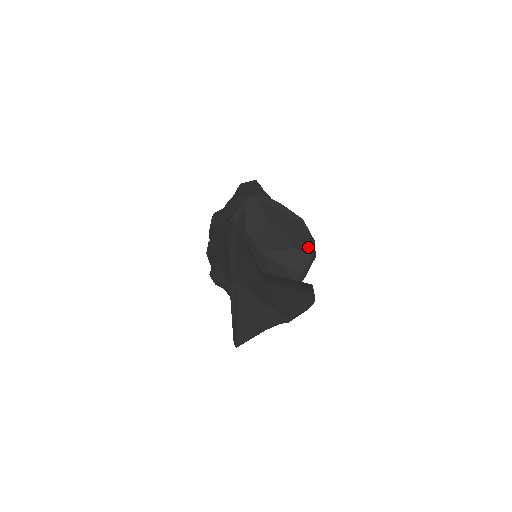
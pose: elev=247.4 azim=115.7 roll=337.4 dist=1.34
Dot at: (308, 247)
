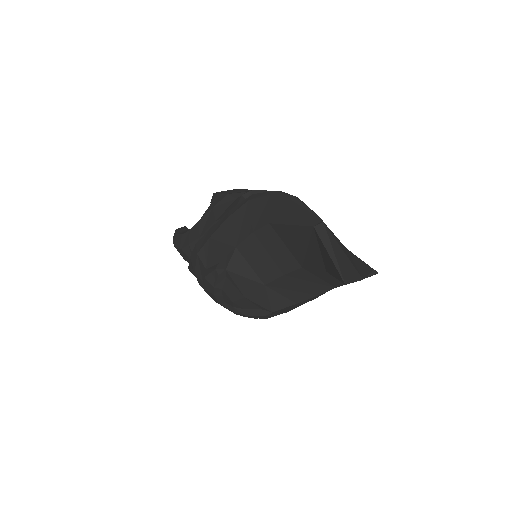
Dot at: occluded
